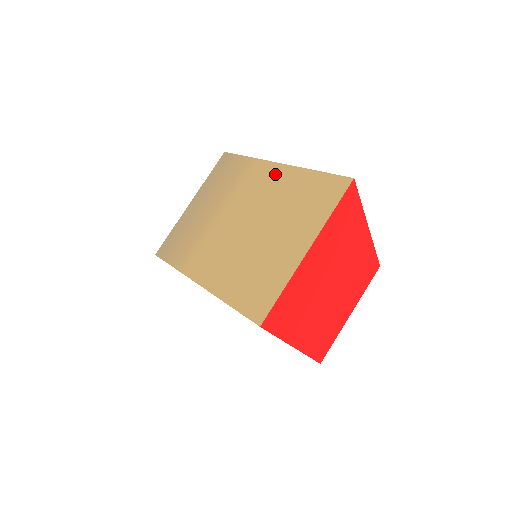
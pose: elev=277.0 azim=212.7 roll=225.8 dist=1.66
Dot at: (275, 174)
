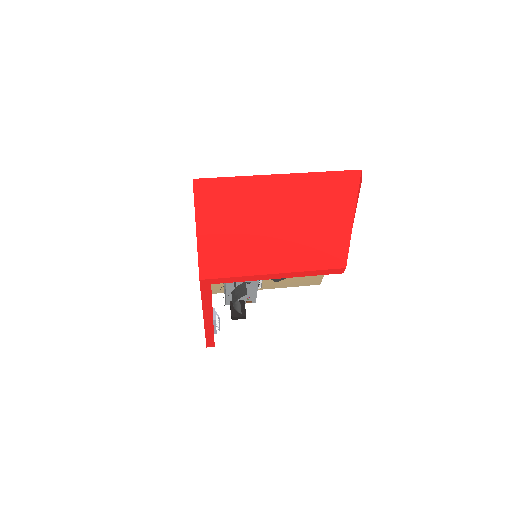
Dot at: occluded
